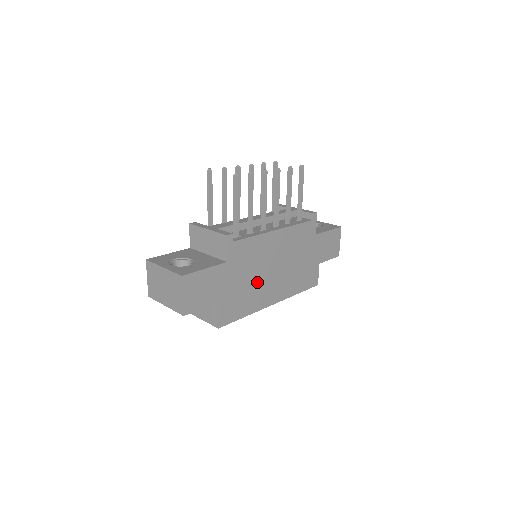
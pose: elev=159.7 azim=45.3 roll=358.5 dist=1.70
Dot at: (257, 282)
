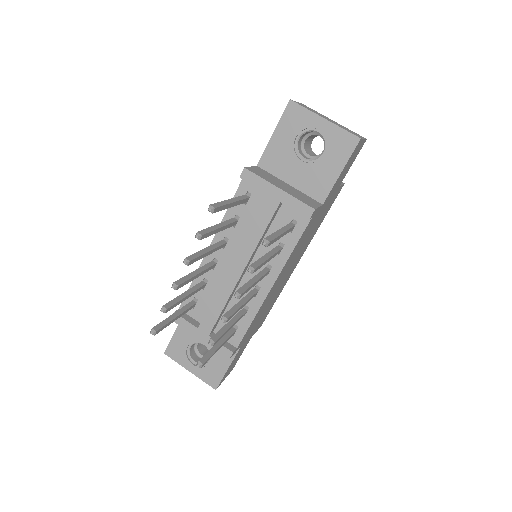
Dot at: (275, 294)
